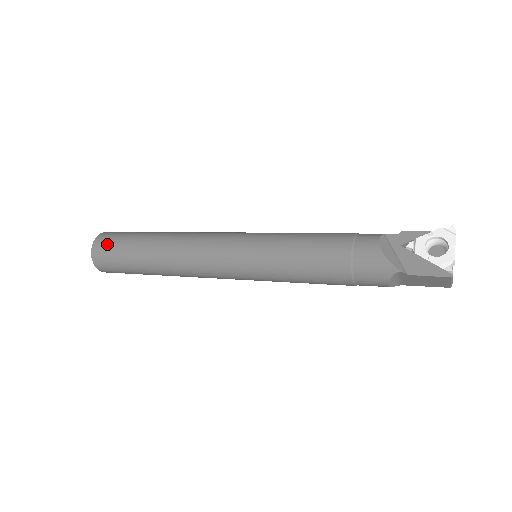
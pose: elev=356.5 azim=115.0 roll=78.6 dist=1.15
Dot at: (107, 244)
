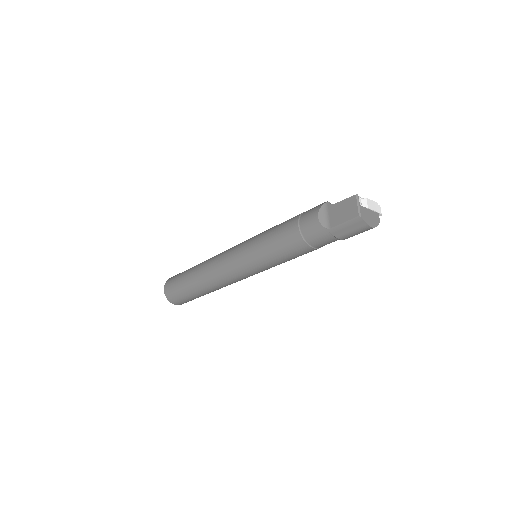
Dot at: occluded
